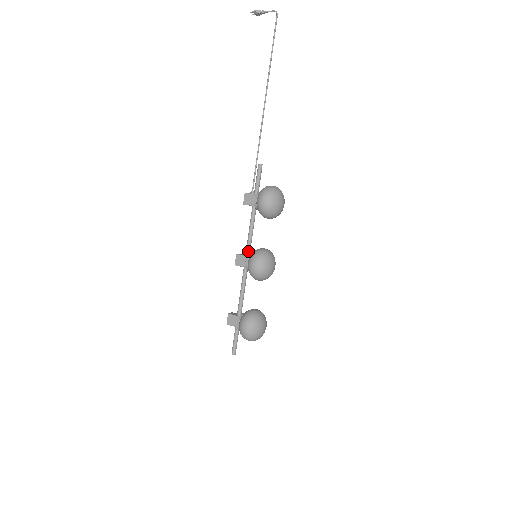
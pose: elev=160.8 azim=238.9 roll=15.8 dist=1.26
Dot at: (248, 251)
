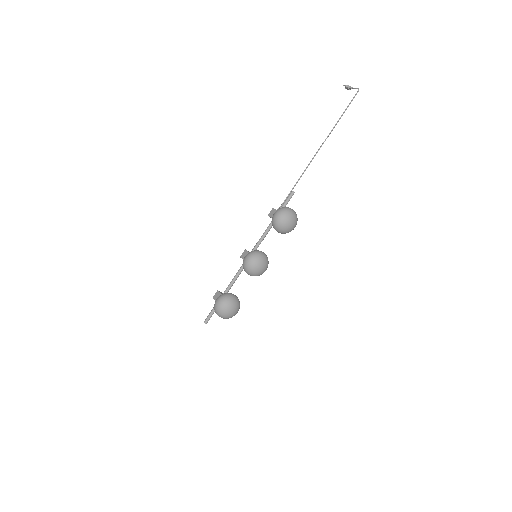
Dot at: (253, 250)
